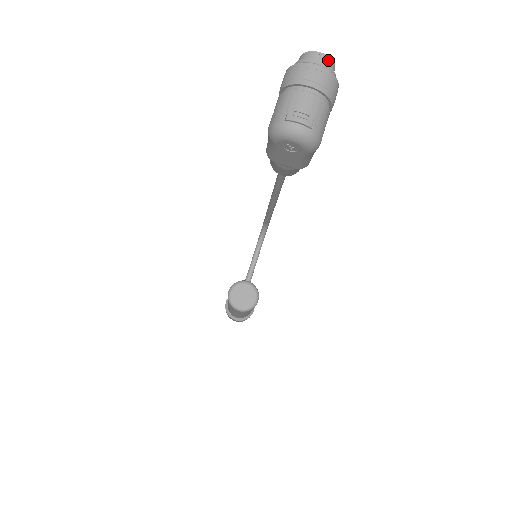
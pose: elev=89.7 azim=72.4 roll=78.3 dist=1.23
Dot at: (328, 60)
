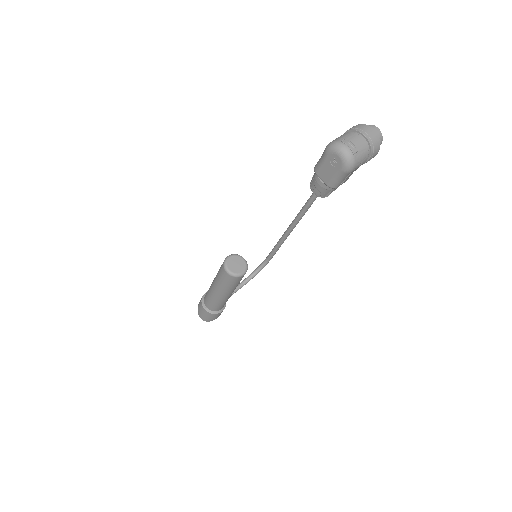
Dot at: (380, 134)
